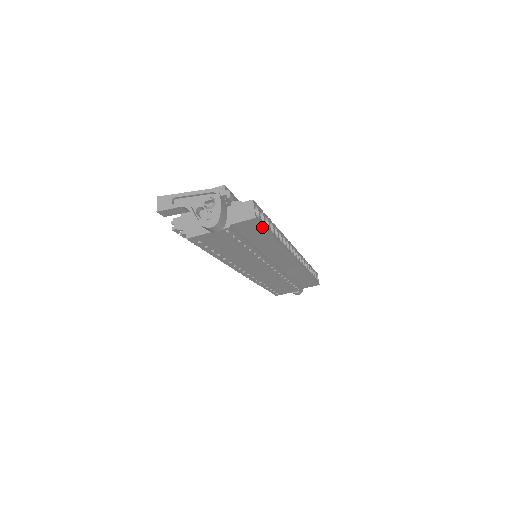
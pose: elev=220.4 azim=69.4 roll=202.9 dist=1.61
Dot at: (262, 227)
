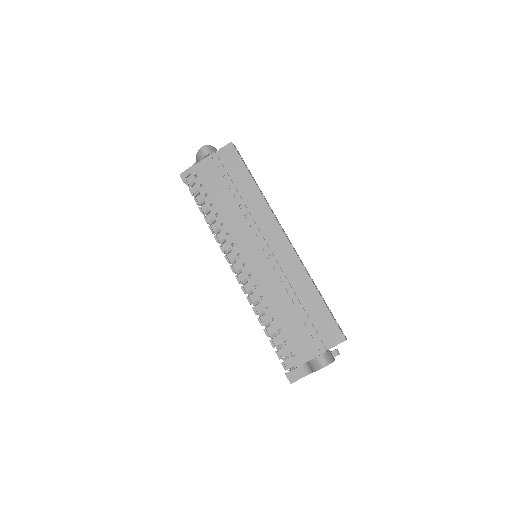
Dot at: (239, 158)
